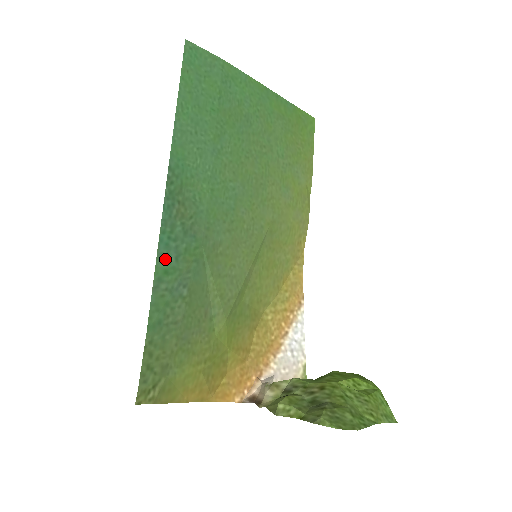
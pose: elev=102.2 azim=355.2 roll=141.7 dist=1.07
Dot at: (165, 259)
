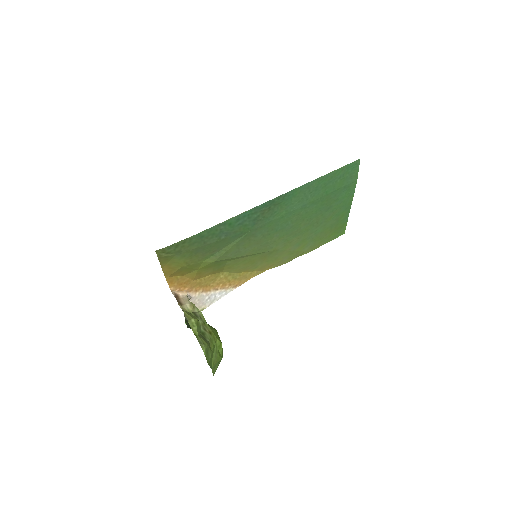
Dot at: (237, 220)
